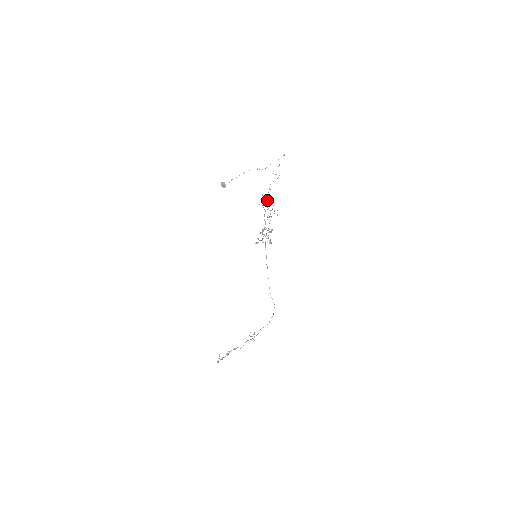
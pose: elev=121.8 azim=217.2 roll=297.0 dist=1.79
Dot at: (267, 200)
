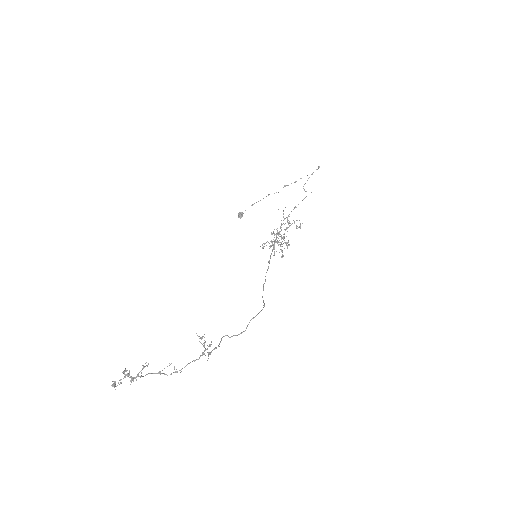
Dot at: occluded
